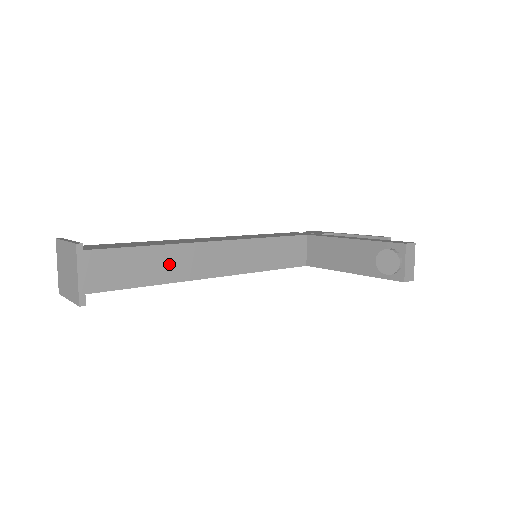
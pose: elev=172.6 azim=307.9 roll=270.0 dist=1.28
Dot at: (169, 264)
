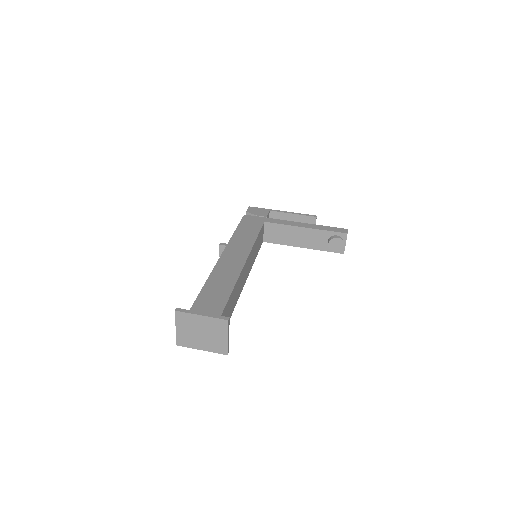
Dot at: (236, 293)
